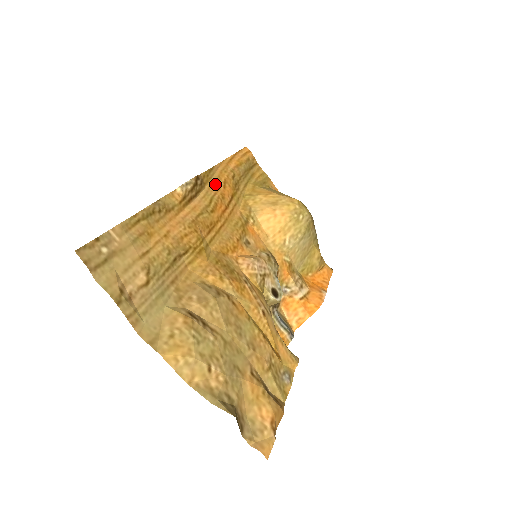
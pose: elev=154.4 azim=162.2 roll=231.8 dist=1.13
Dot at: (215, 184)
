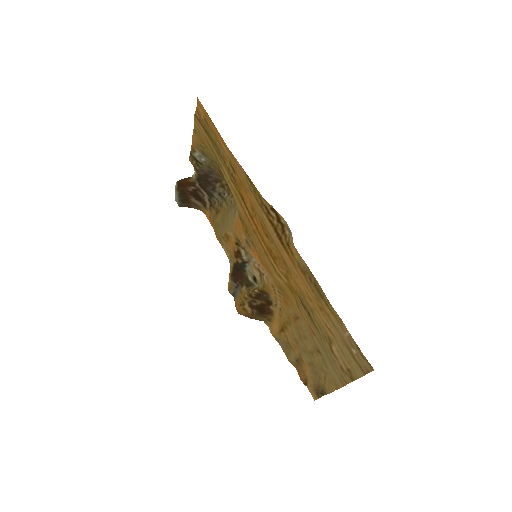
Dot at: (251, 196)
